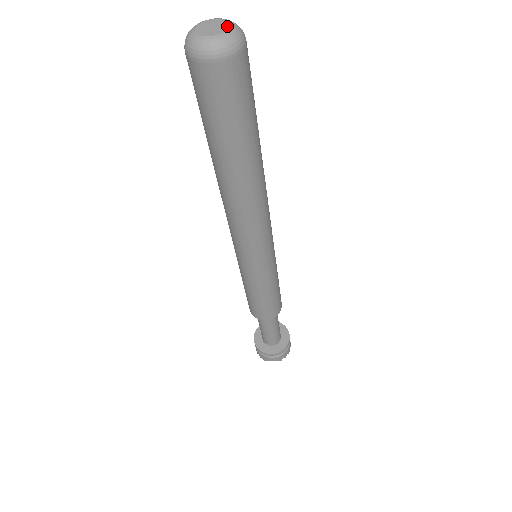
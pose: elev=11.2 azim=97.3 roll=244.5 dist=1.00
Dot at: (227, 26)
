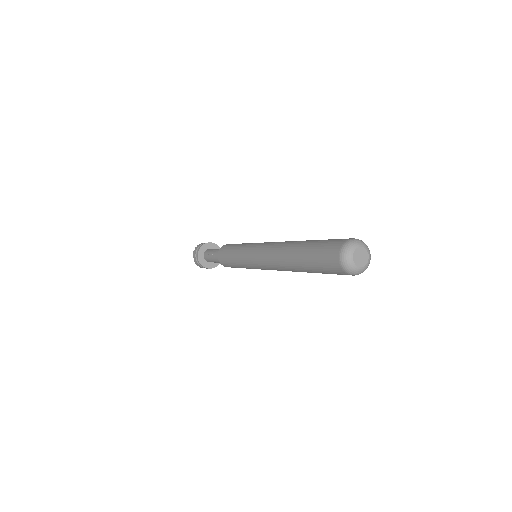
Dot at: (368, 256)
